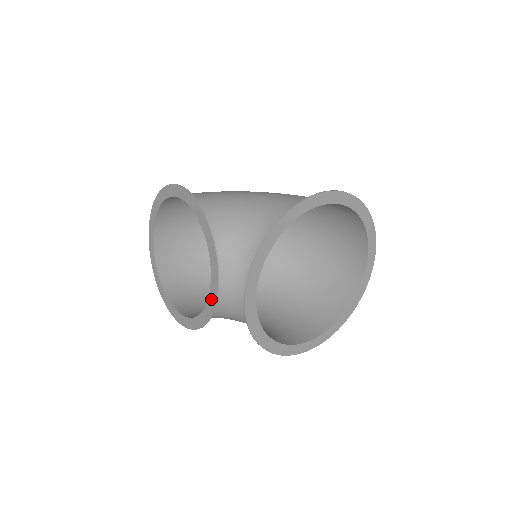
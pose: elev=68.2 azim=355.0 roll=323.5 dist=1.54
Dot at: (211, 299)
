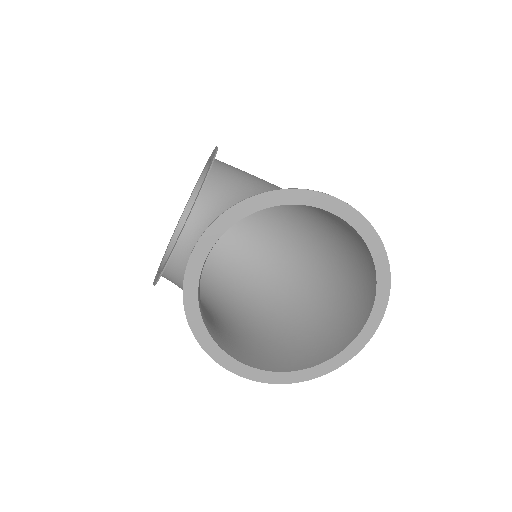
Dot at: (172, 249)
